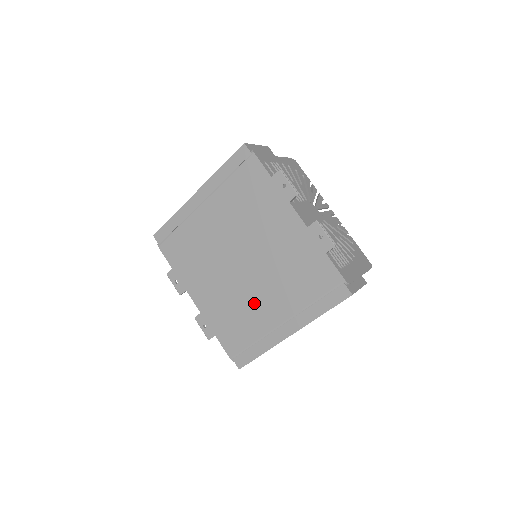
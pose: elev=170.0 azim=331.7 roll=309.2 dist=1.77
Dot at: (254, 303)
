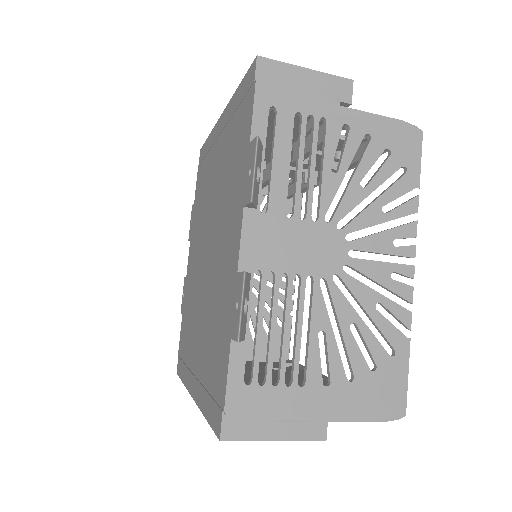
Dot at: (196, 317)
